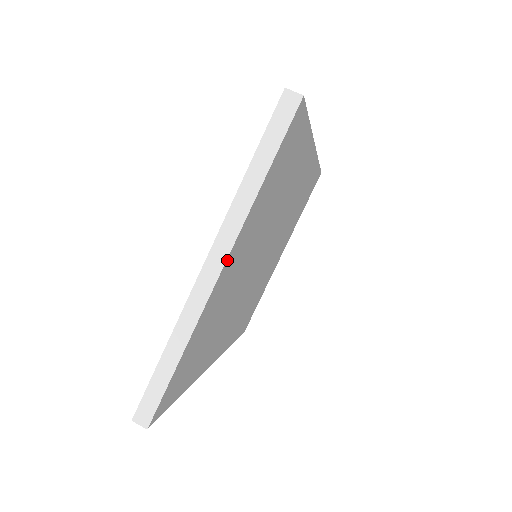
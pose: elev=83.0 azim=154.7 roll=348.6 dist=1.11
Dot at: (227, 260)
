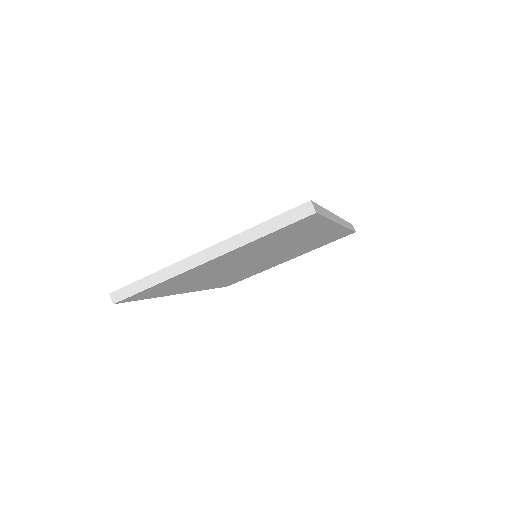
Dot at: (213, 259)
